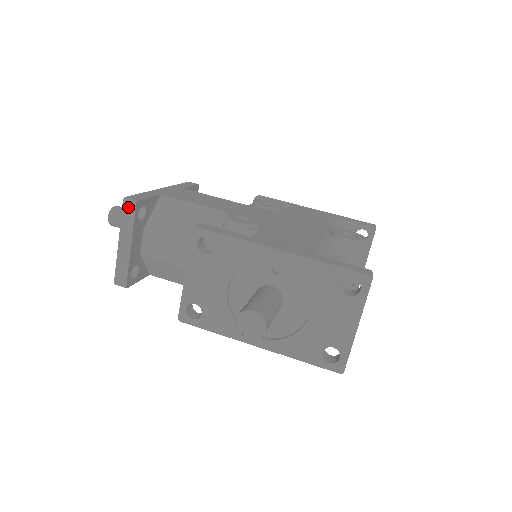
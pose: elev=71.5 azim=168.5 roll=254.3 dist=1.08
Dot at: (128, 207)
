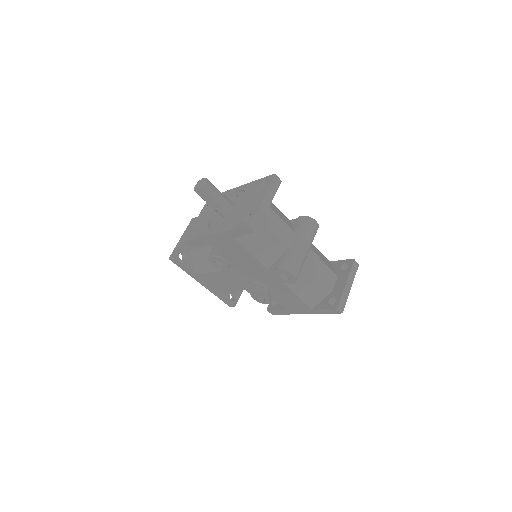
Dot at: (193, 220)
